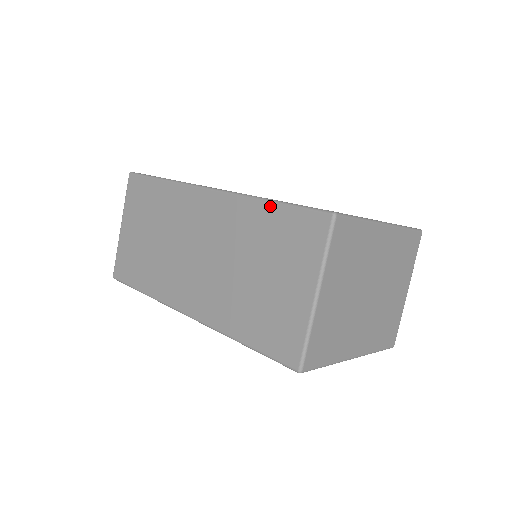
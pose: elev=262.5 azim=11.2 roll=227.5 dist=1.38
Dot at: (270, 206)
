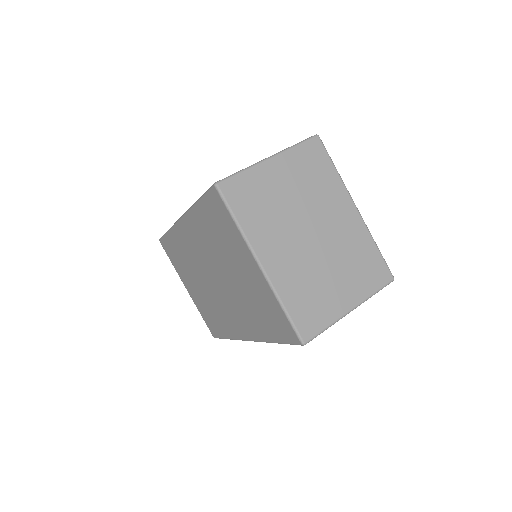
Dot at: occluded
